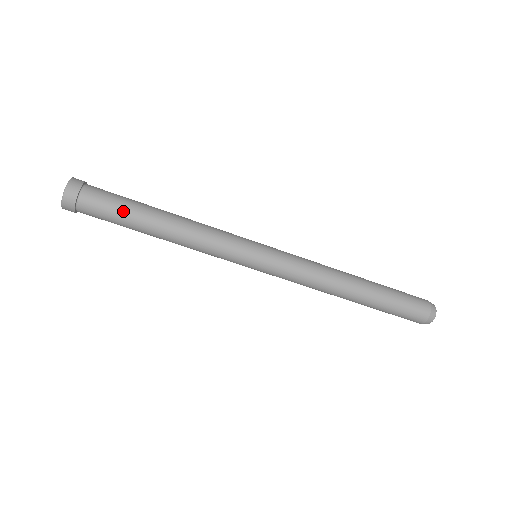
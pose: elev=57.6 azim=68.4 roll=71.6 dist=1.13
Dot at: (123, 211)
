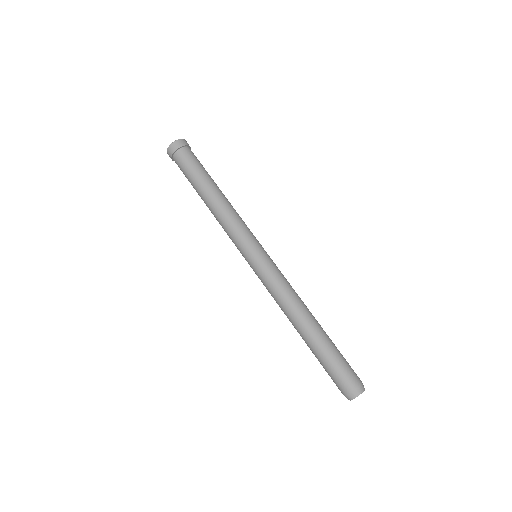
Dot at: occluded
